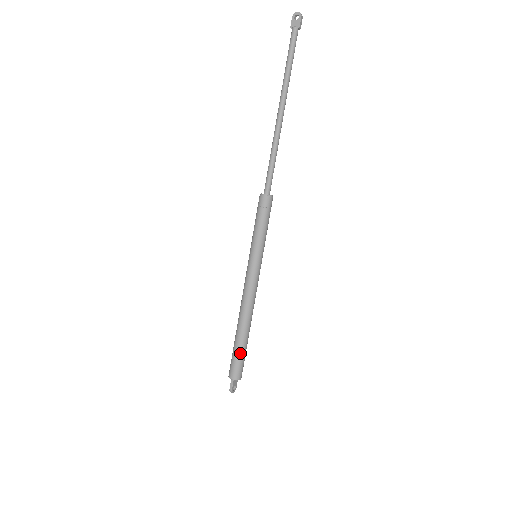
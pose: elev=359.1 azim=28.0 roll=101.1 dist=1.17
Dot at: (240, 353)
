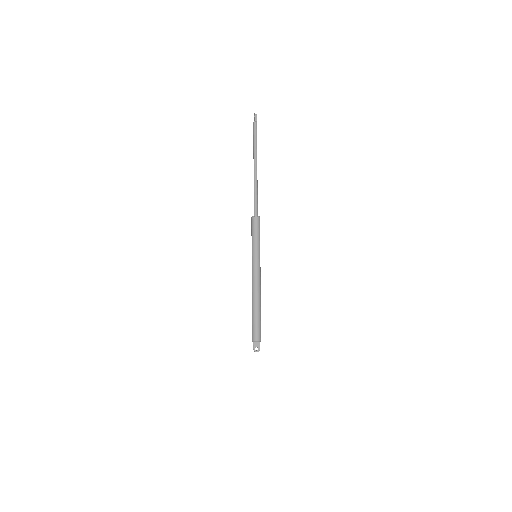
Dot at: (253, 321)
